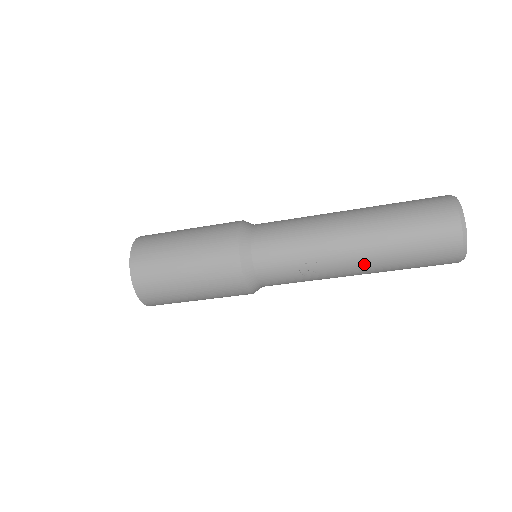
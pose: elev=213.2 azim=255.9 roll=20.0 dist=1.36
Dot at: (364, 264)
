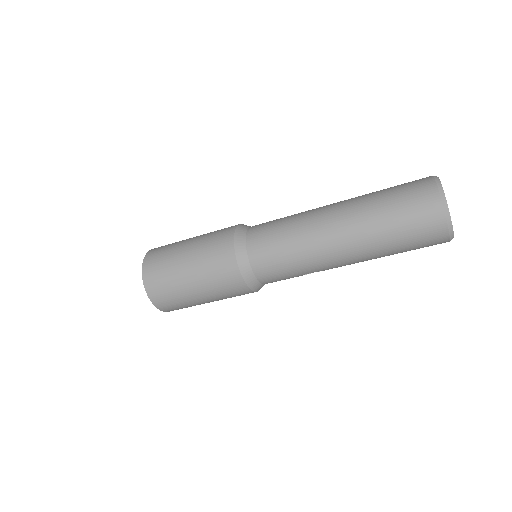
Dot at: occluded
